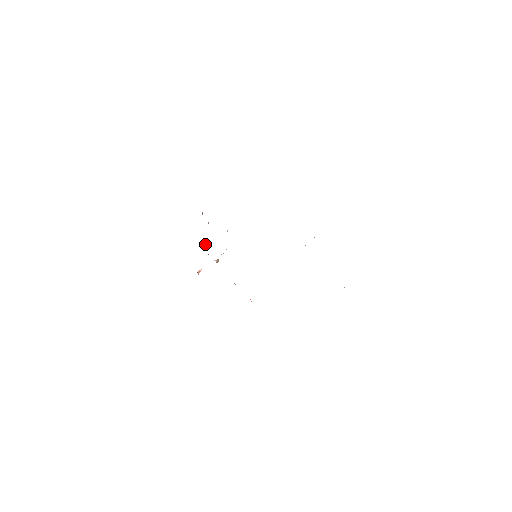
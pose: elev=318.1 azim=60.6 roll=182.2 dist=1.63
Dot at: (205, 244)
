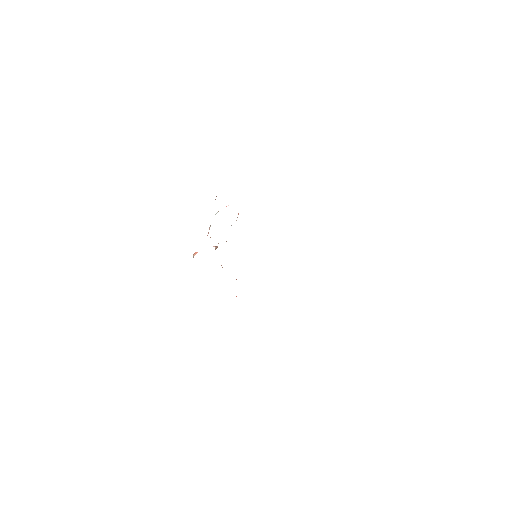
Dot at: occluded
